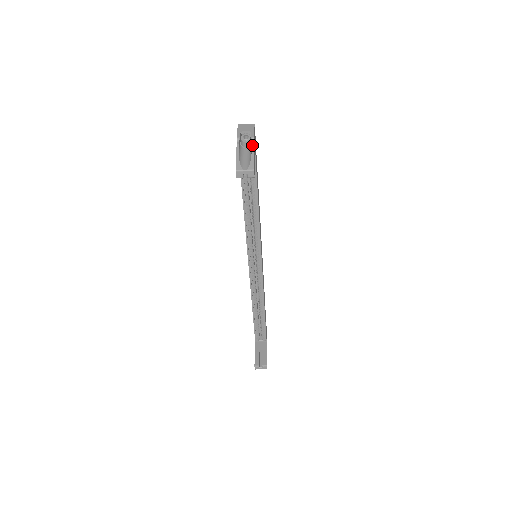
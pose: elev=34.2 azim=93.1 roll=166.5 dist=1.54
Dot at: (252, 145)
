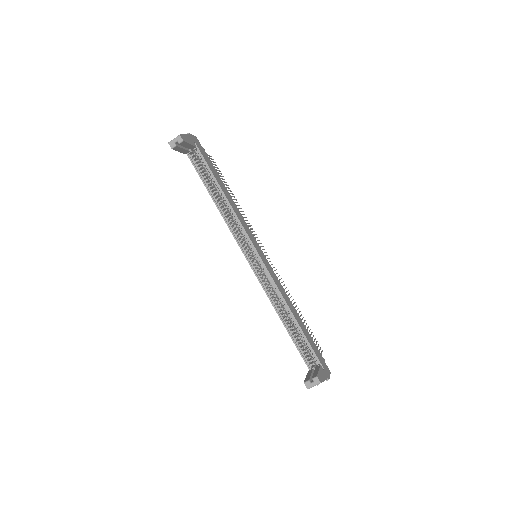
Dot at: (186, 135)
